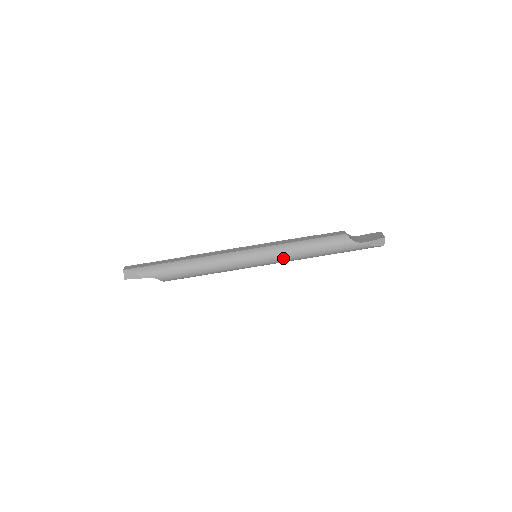
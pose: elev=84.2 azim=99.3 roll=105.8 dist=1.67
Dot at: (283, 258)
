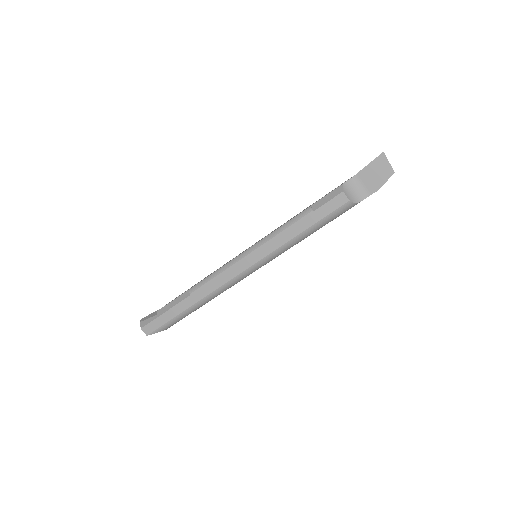
Dot at: occluded
